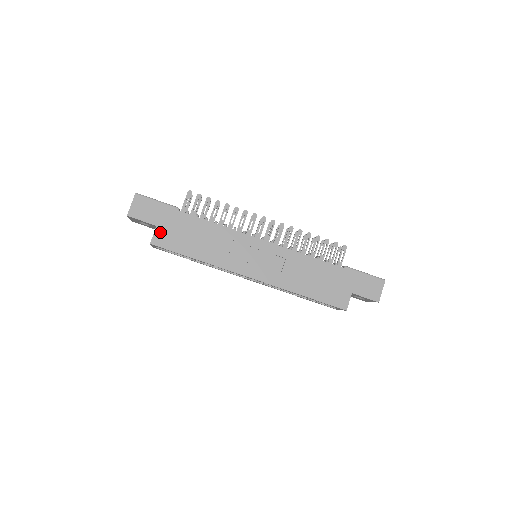
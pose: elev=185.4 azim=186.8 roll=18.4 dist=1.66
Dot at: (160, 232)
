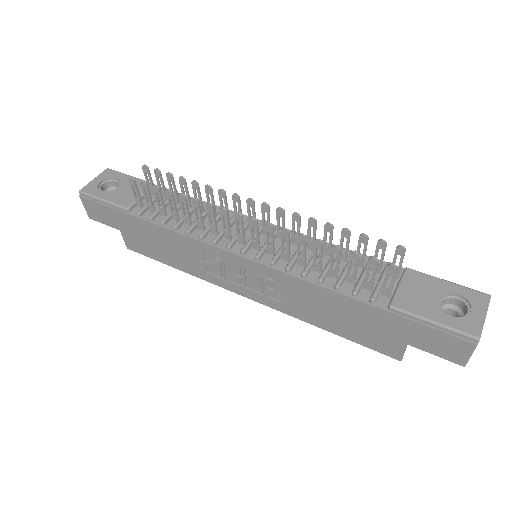
Dot at: (127, 237)
